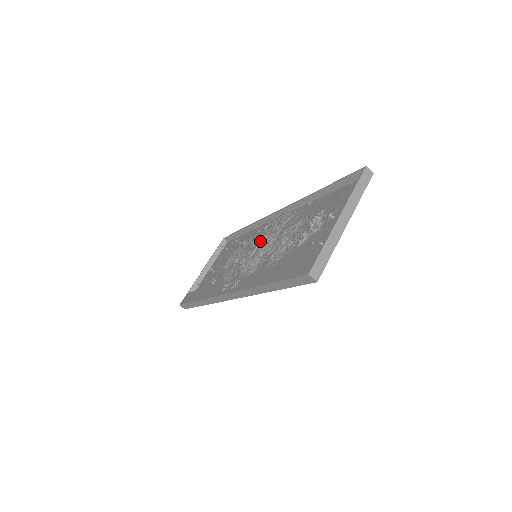
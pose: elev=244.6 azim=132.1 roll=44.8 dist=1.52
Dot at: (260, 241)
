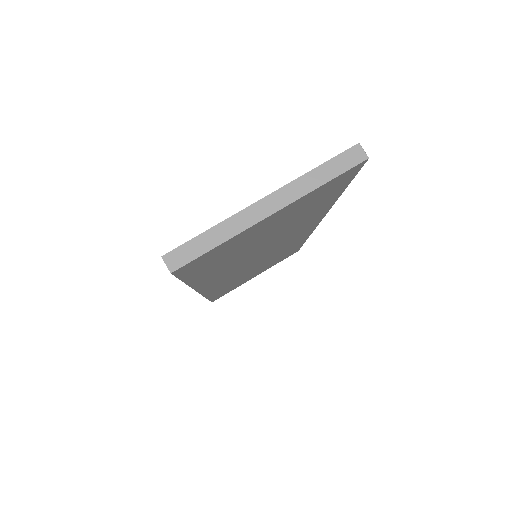
Dot at: occluded
